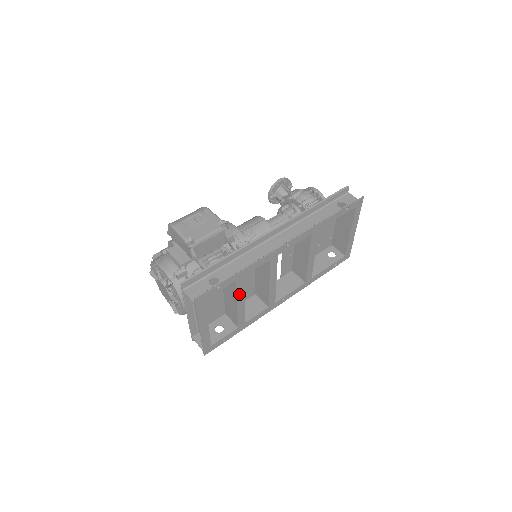
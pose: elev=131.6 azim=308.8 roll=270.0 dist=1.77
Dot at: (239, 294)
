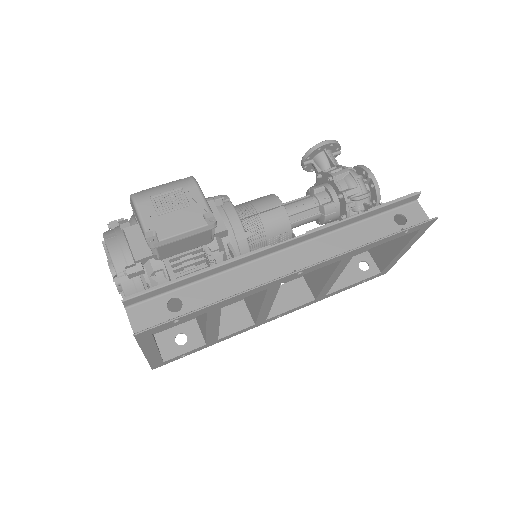
Dot at: (211, 321)
